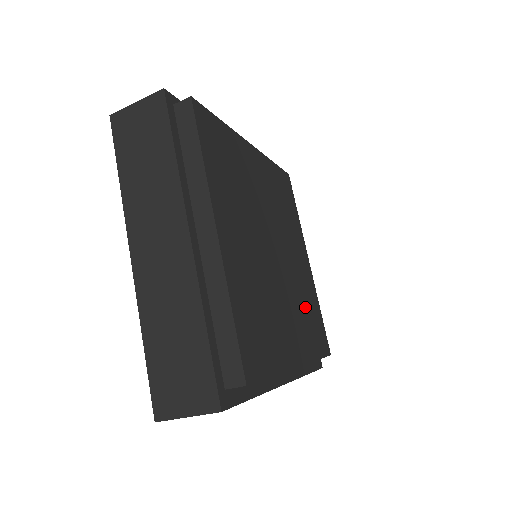
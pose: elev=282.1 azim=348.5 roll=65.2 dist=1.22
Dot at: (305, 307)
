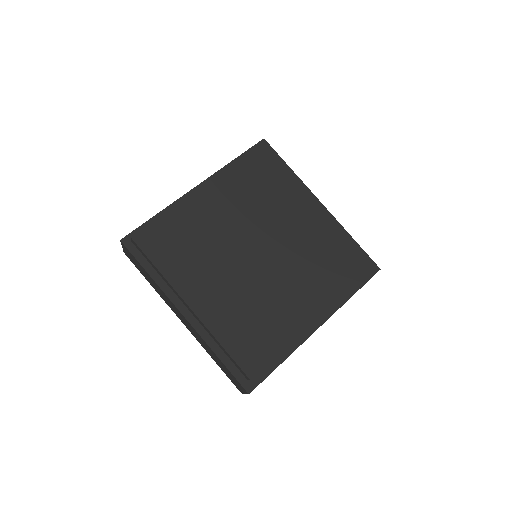
Dot at: (318, 258)
